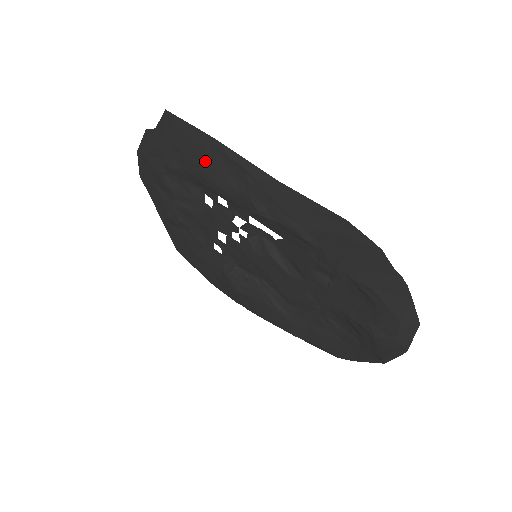
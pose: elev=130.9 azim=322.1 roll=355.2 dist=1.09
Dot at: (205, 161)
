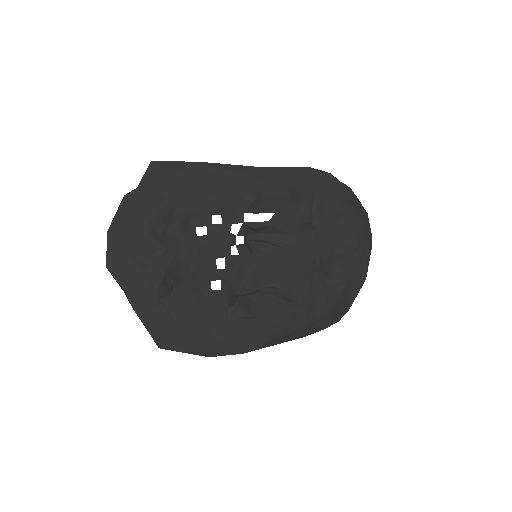
Dot at: (199, 184)
